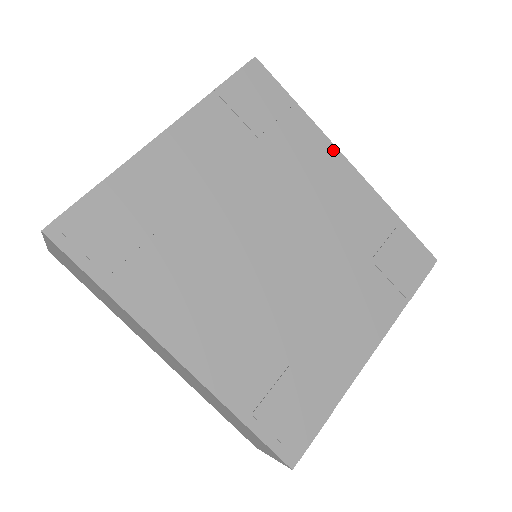
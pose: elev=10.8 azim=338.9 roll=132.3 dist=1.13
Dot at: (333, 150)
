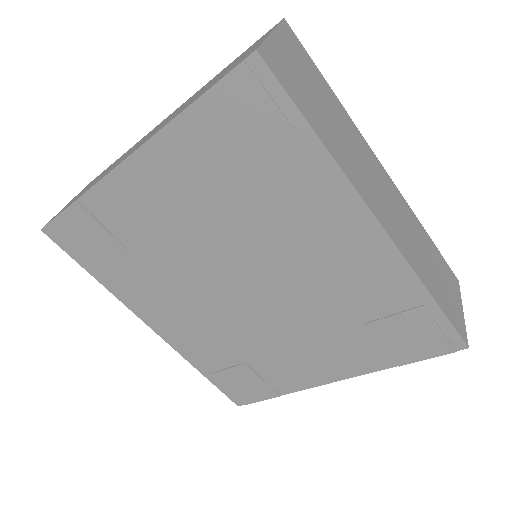
Dot at: (357, 205)
